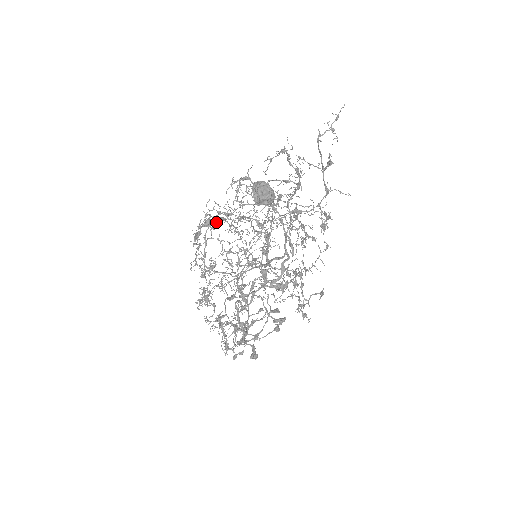
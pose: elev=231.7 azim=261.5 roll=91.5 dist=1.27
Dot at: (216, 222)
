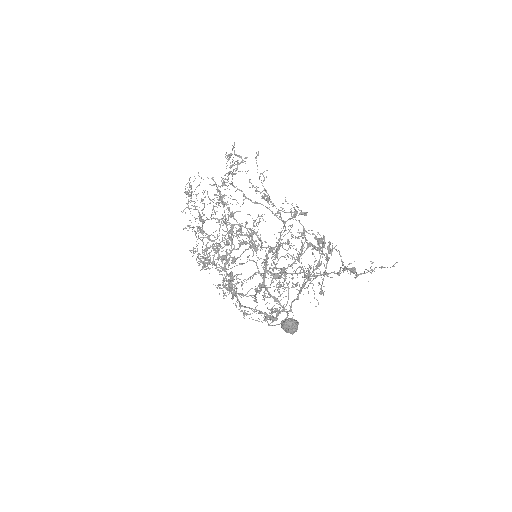
Dot at: (230, 251)
